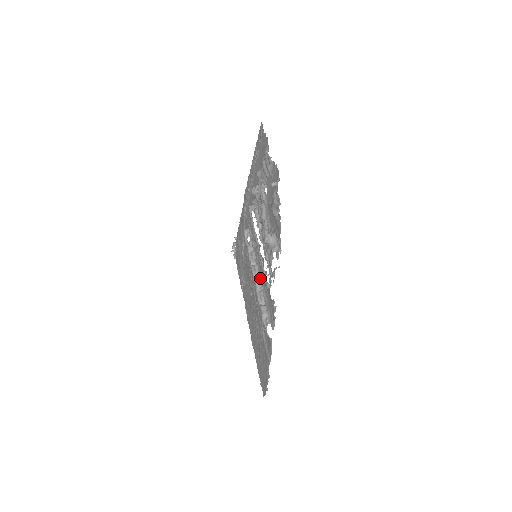
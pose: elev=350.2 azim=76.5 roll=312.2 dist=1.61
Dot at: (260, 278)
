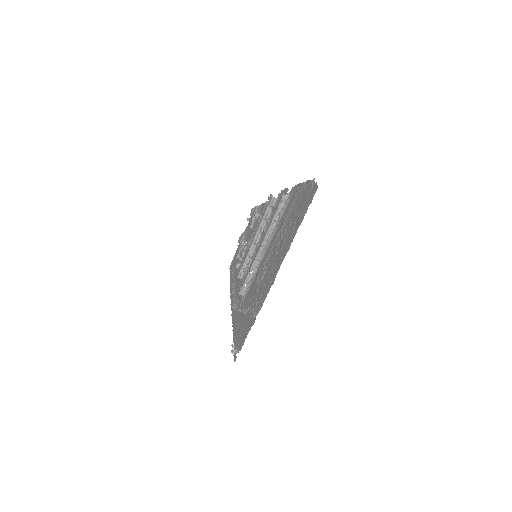
Dot at: occluded
